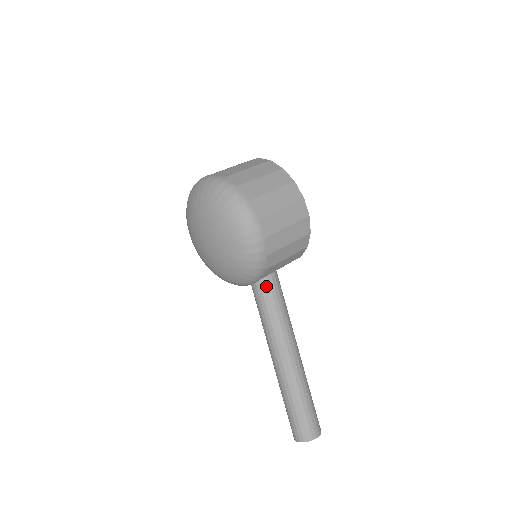
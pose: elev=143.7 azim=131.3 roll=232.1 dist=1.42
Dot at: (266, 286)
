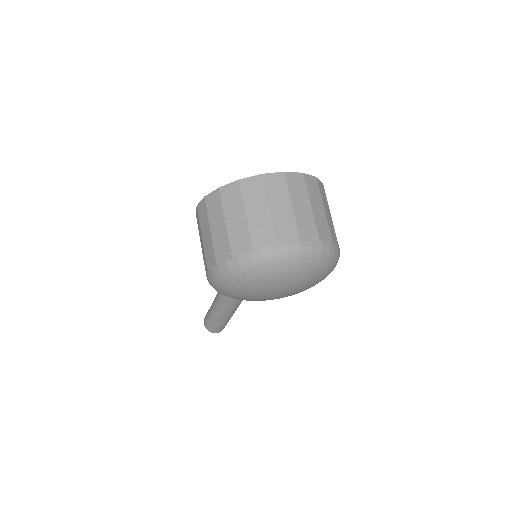
Dot at: occluded
